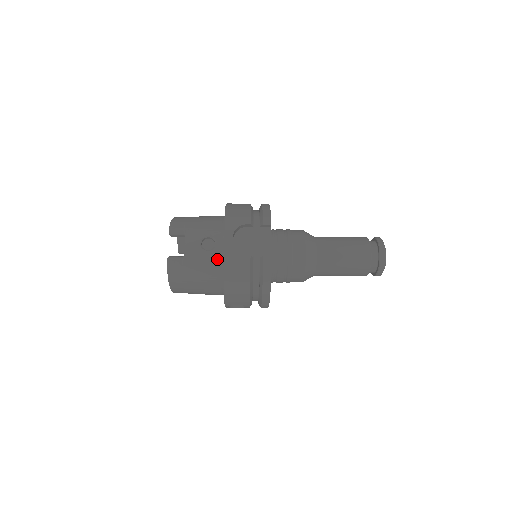
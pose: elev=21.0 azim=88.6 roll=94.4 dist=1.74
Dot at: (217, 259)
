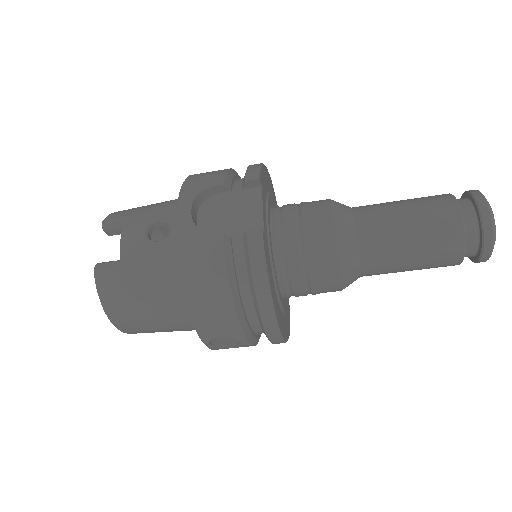
Dot at: (173, 253)
